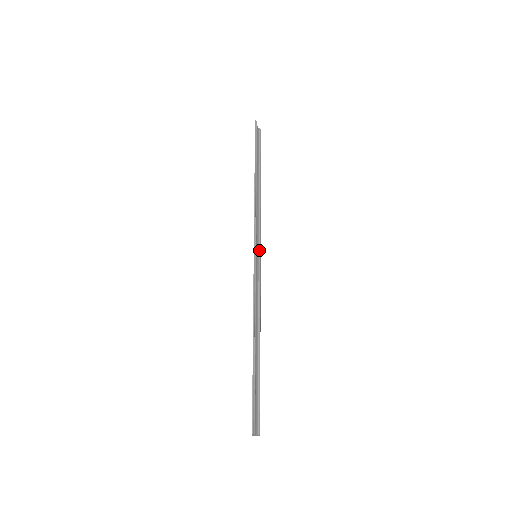
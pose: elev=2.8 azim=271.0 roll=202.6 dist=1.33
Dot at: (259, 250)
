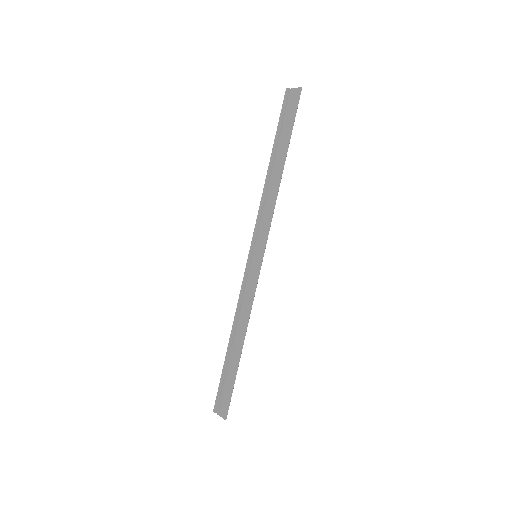
Dot at: occluded
